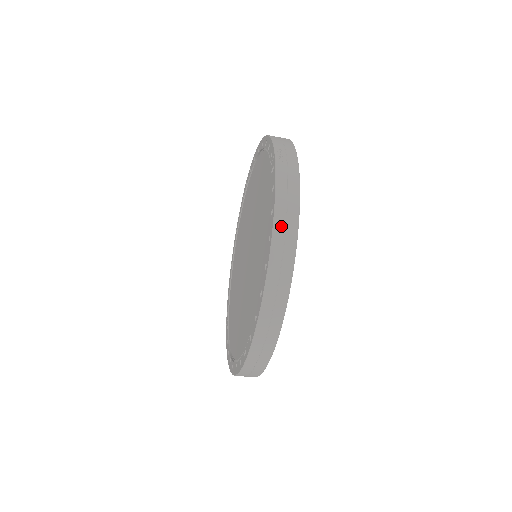
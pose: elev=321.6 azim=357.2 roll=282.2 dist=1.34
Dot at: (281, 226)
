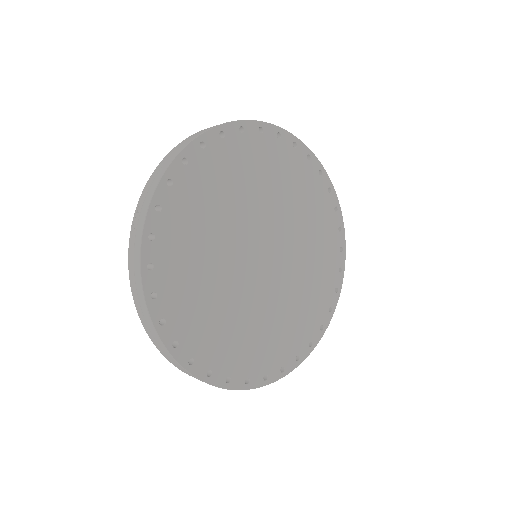
Dot at: (141, 314)
